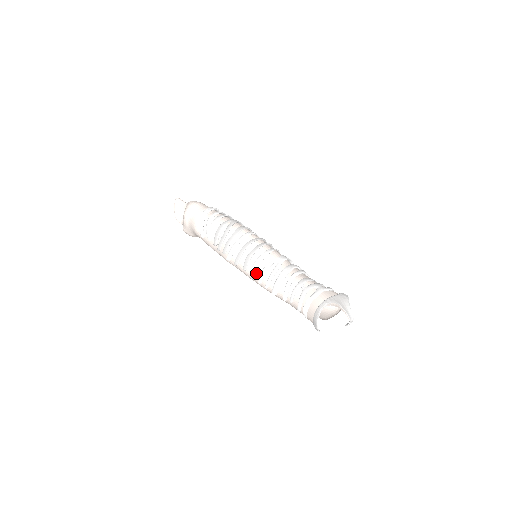
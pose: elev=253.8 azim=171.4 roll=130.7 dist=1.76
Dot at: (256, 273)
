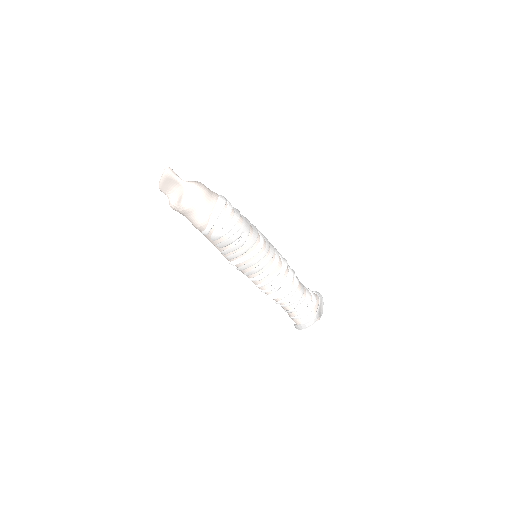
Dot at: (257, 280)
